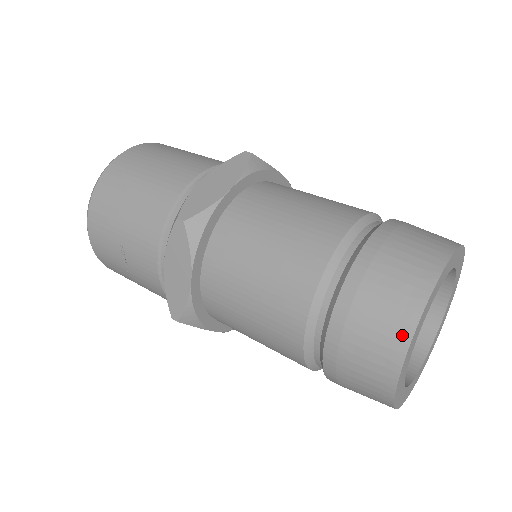
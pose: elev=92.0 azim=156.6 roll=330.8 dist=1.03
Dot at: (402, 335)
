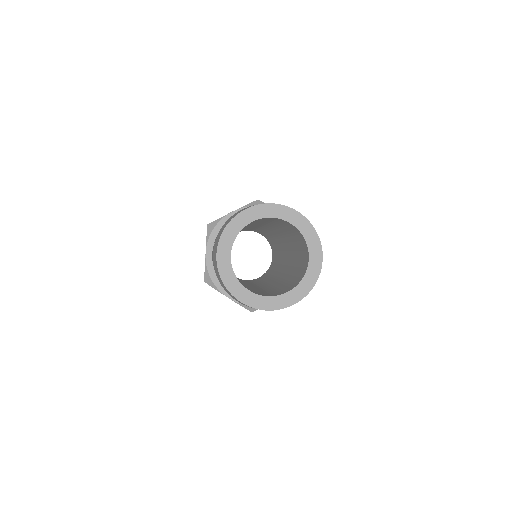
Dot at: (219, 237)
